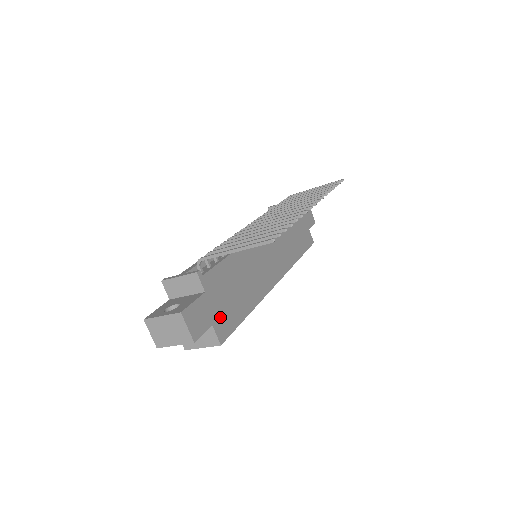
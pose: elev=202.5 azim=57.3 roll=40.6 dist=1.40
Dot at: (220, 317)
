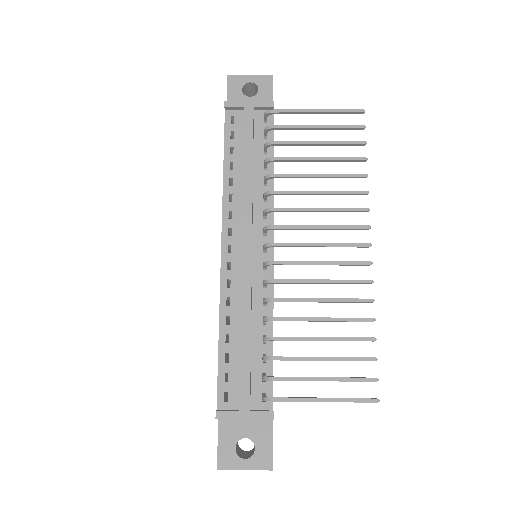
Dot at: occluded
